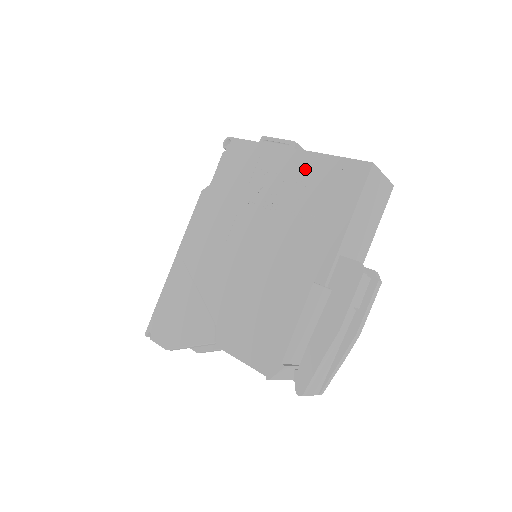
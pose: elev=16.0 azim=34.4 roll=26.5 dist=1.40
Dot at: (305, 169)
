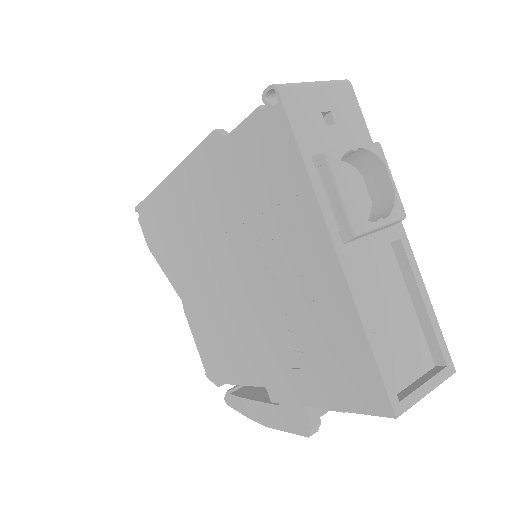
Dot at: (329, 302)
